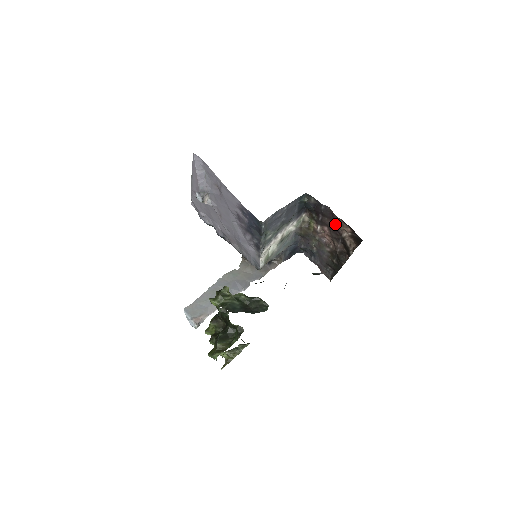
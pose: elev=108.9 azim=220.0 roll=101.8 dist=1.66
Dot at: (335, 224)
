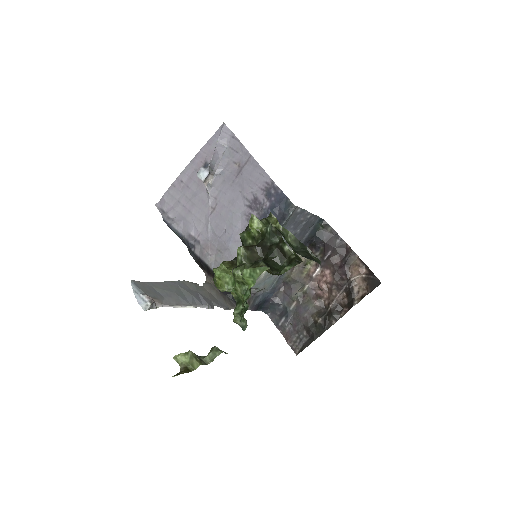
Dot at: (346, 264)
